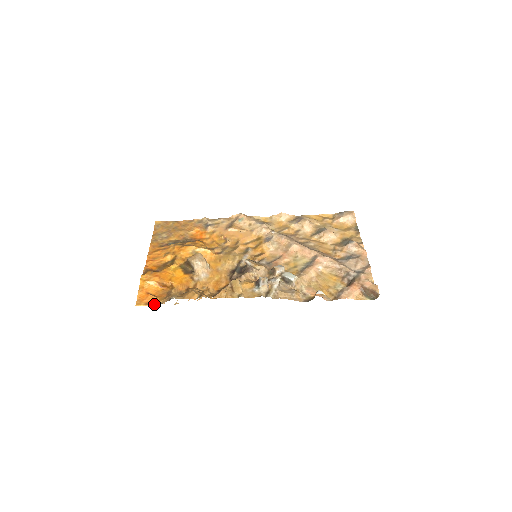
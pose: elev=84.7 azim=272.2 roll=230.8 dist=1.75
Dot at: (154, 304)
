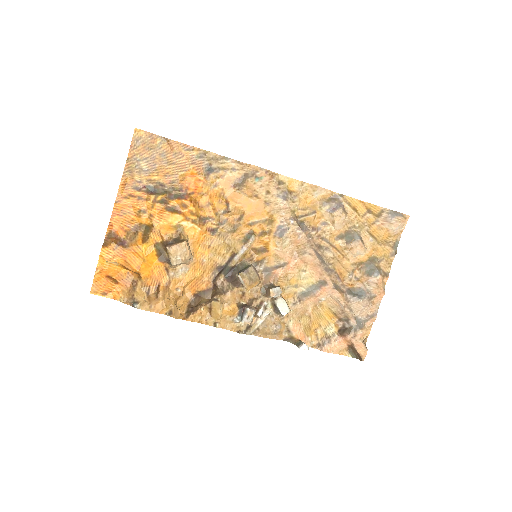
Dot at: (113, 297)
